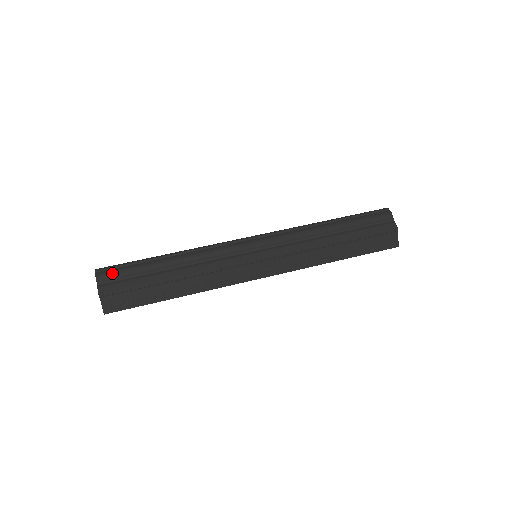
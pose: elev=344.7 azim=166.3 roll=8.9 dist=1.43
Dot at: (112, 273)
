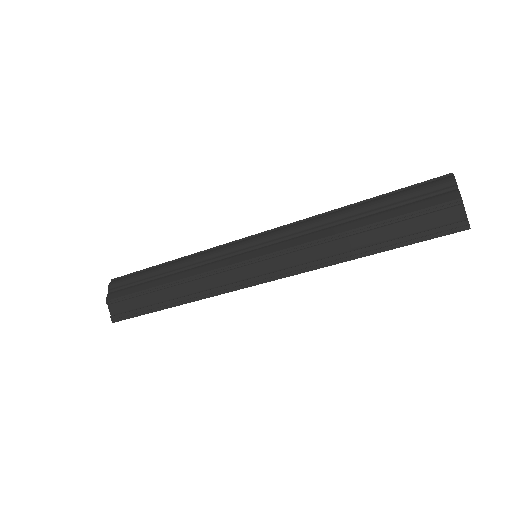
Dot at: (121, 281)
